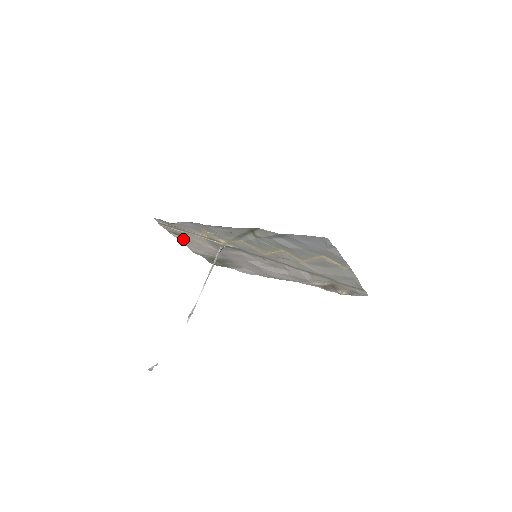
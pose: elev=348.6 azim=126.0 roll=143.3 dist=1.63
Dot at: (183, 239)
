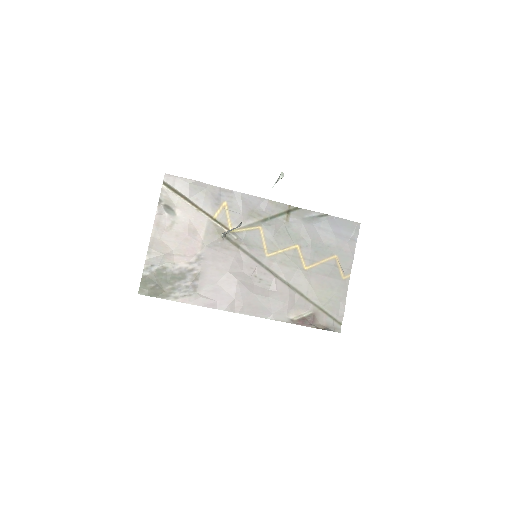
Dot at: (164, 220)
